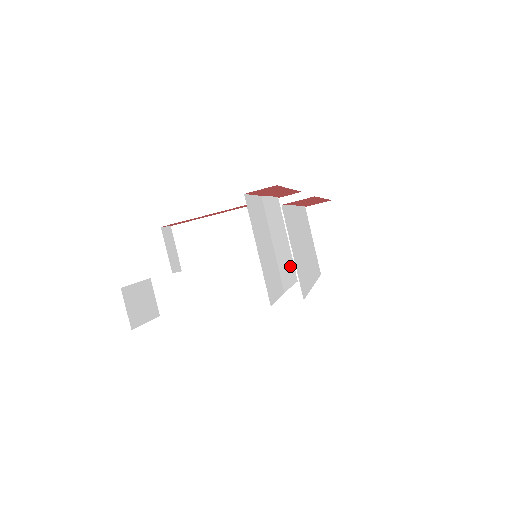
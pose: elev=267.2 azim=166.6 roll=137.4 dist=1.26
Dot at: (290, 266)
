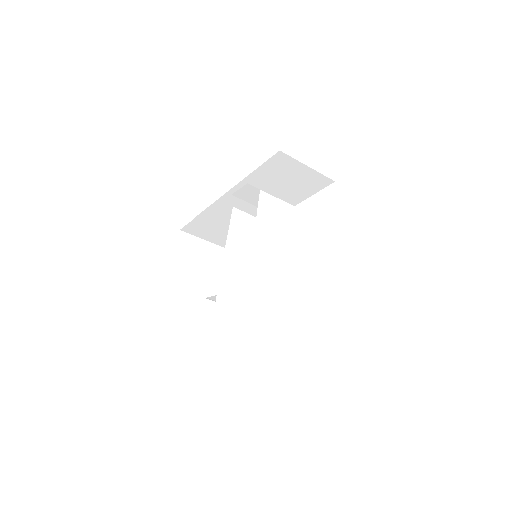
Dot at: occluded
